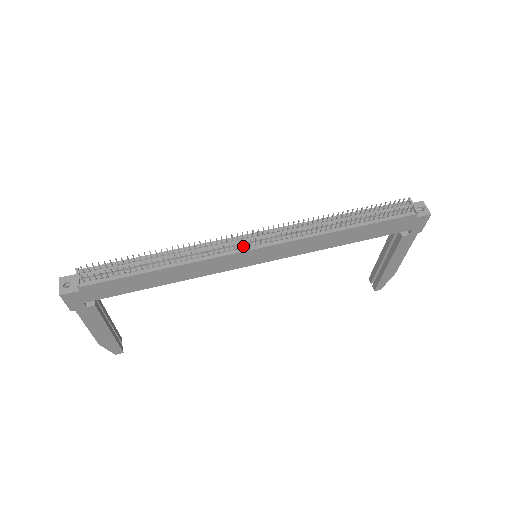
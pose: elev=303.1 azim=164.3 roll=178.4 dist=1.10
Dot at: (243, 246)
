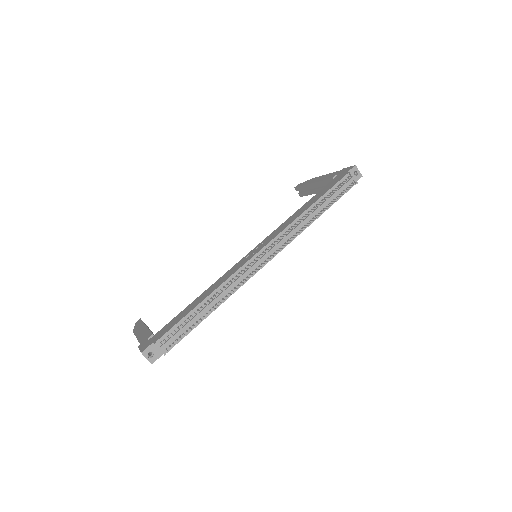
Dot at: (257, 266)
